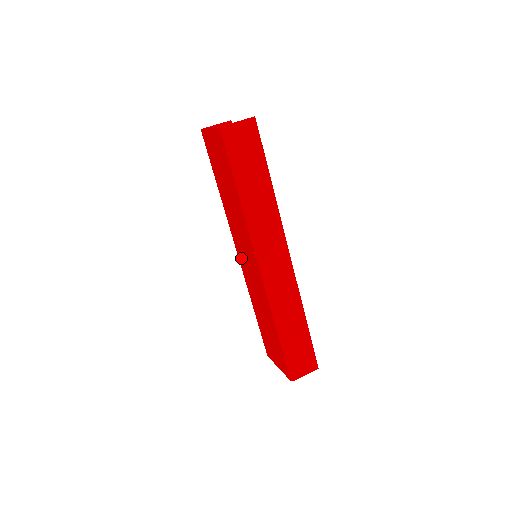
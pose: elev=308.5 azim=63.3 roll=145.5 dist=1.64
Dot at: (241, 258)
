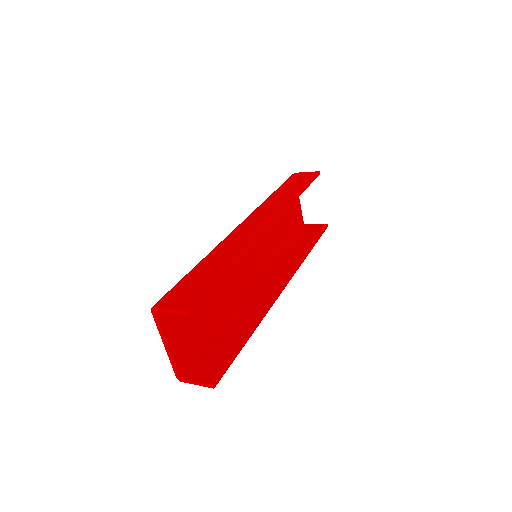
Dot at: occluded
